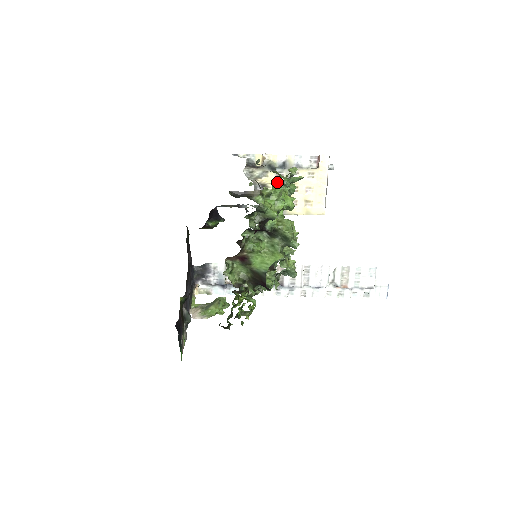
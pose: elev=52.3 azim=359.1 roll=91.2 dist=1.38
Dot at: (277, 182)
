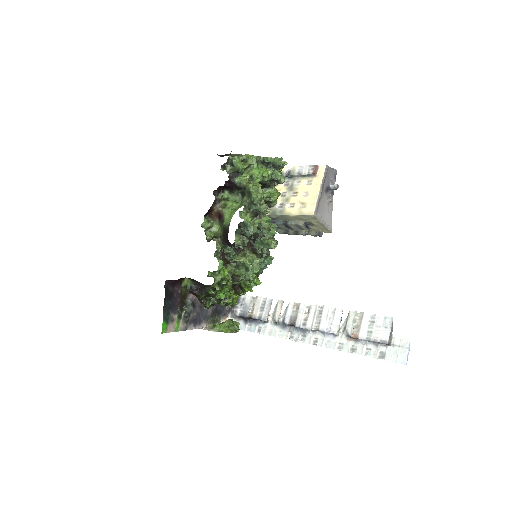
Dot at: (283, 189)
